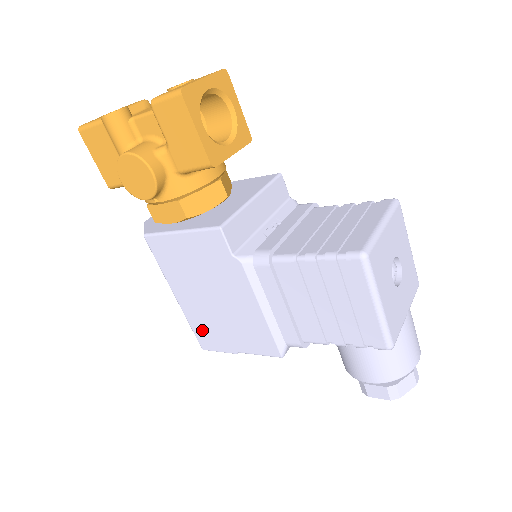
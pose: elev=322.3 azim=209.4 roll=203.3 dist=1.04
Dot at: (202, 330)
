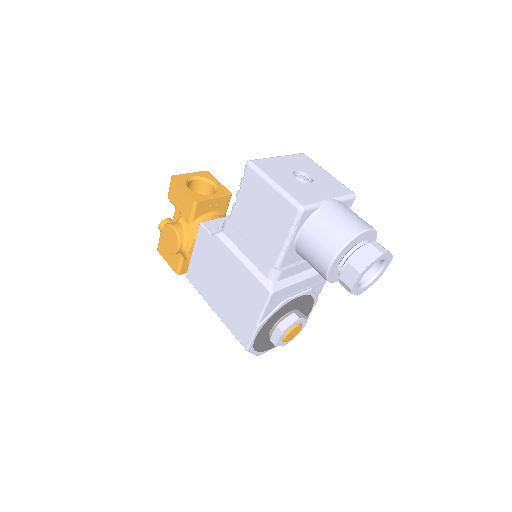
Dot at: (236, 327)
